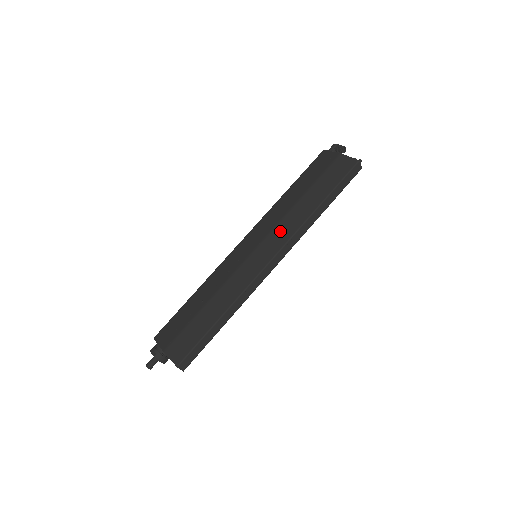
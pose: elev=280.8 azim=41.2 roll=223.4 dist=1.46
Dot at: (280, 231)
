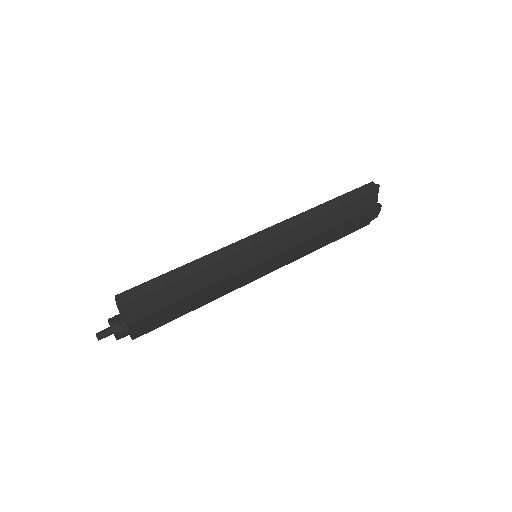
Dot at: occluded
